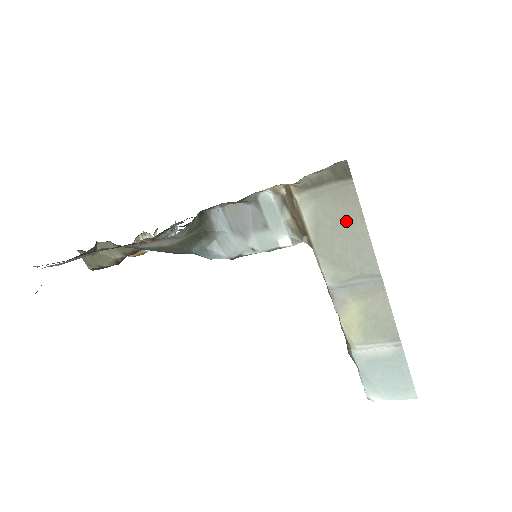
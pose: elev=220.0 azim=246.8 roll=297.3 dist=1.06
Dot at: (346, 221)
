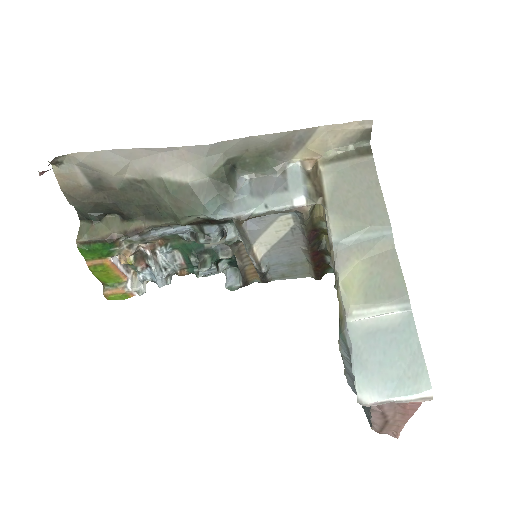
Dot at: (362, 186)
